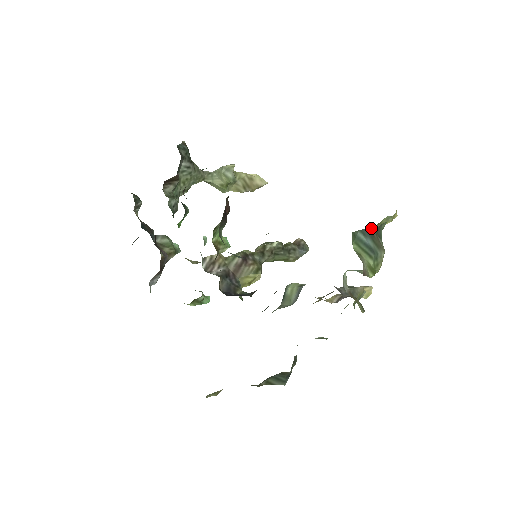
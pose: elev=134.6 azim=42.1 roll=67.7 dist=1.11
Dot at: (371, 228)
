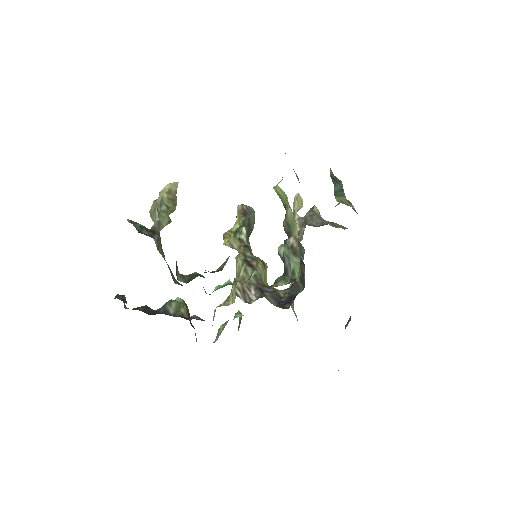
Dot at: (330, 175)
